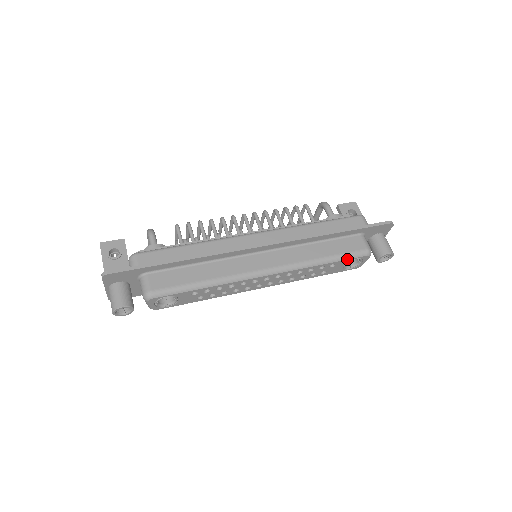
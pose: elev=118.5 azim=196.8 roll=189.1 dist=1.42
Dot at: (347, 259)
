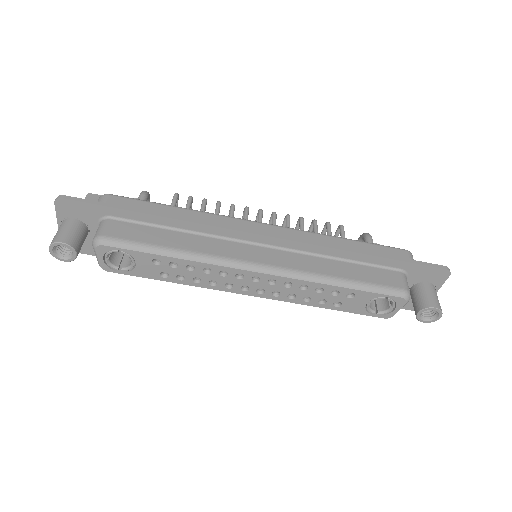
Dot at: (373, 292)
